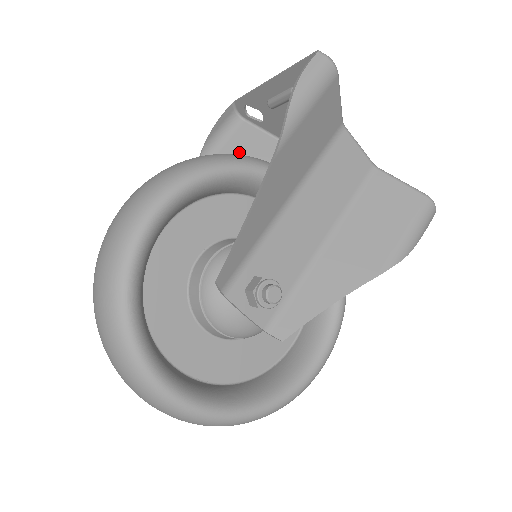
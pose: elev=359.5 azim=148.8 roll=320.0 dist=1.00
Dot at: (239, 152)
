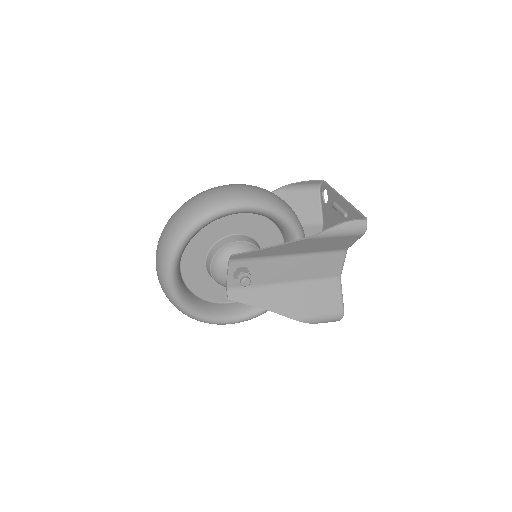
Dot at: (301, 203)
